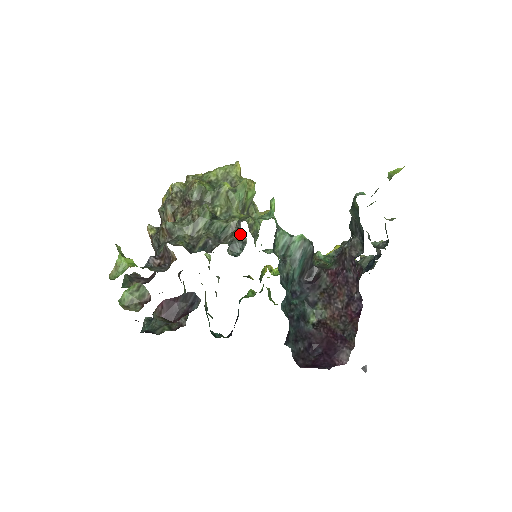
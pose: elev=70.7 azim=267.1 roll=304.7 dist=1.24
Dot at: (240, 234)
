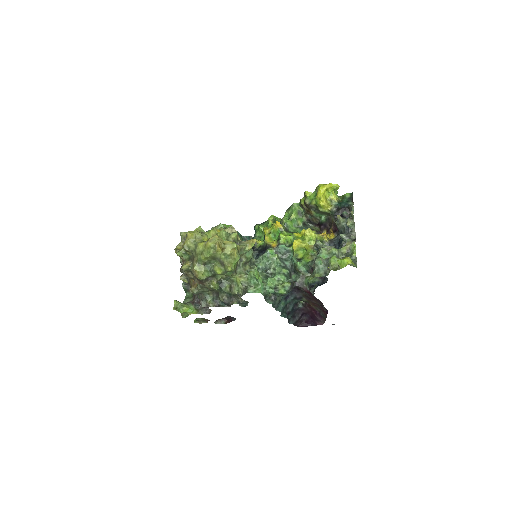
Dot at: (242, 299)
